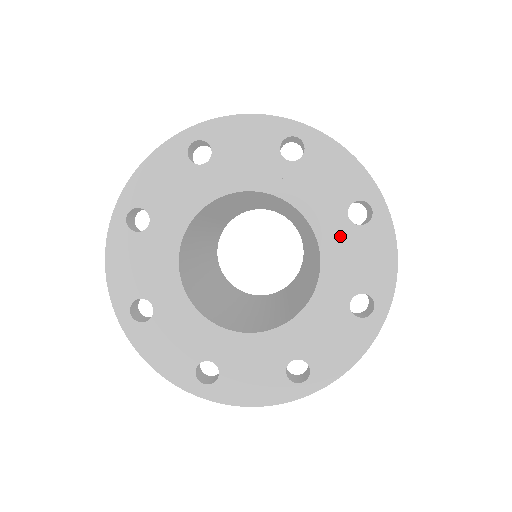
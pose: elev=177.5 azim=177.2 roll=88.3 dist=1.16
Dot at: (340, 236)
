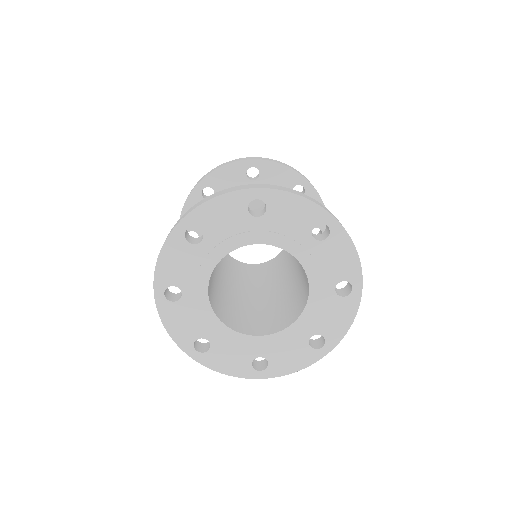
Dot at: (324, 298)
